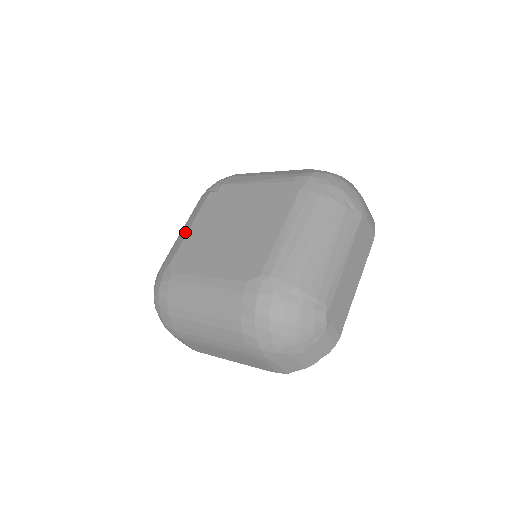
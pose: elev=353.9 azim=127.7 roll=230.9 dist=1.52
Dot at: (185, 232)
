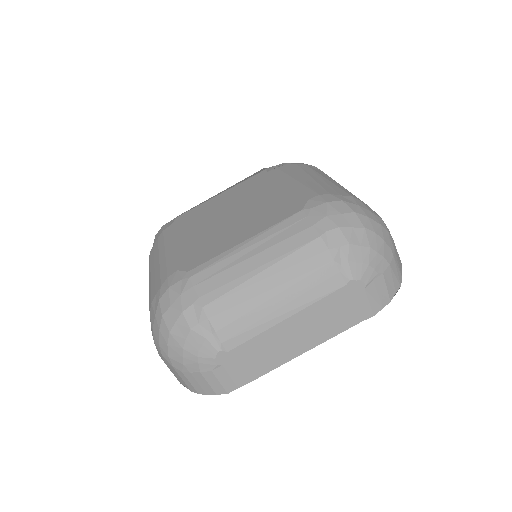
Dot at: occluded
